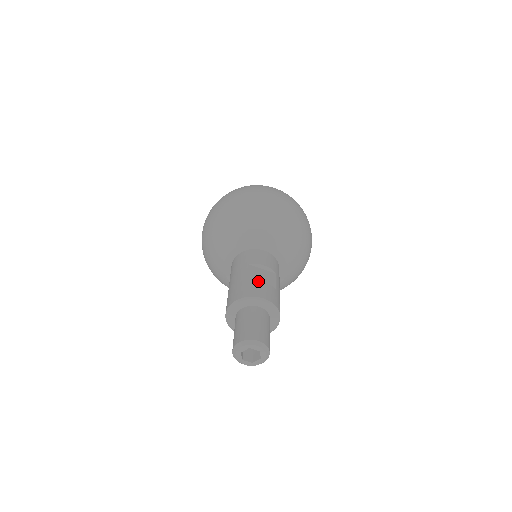
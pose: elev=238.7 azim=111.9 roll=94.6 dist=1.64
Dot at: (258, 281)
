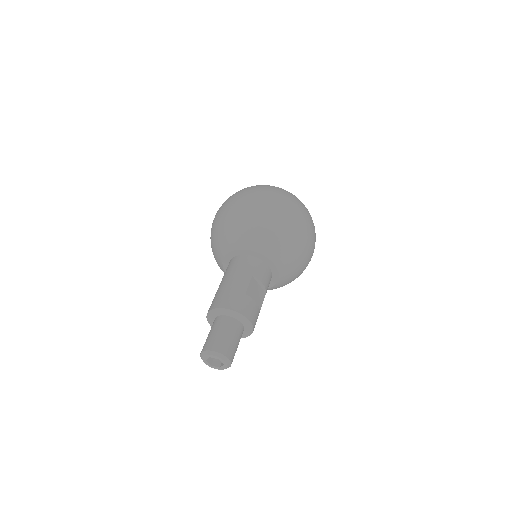
Dot at: (253, 300)
